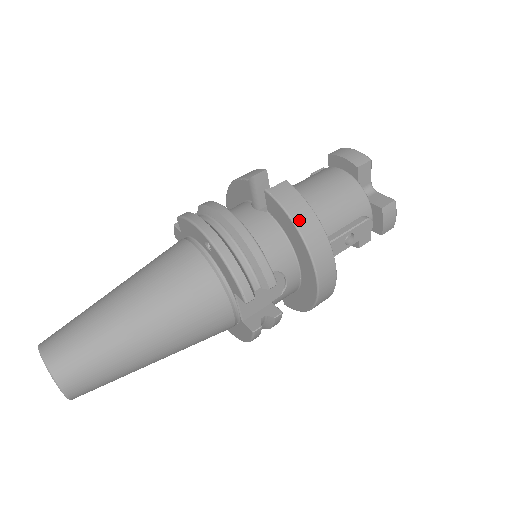
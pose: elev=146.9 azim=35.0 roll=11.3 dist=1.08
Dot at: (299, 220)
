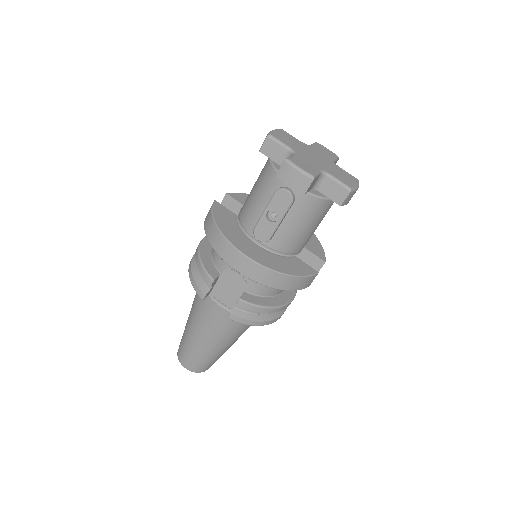
Dot at: (207, 230)
